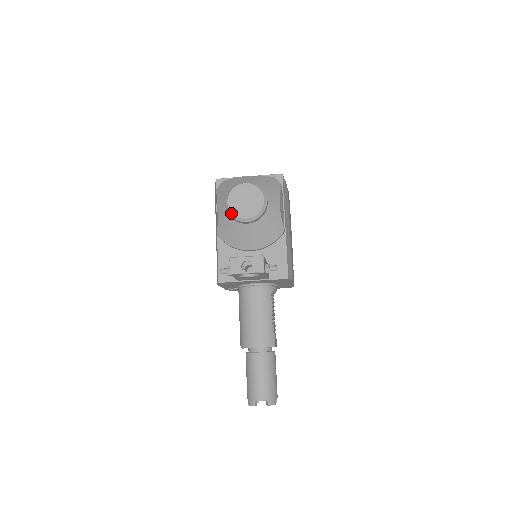
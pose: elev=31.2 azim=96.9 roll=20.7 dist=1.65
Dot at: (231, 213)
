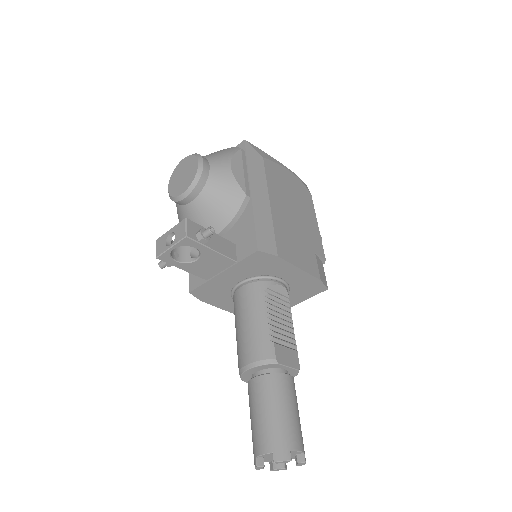
Dot at: (171, 197)
